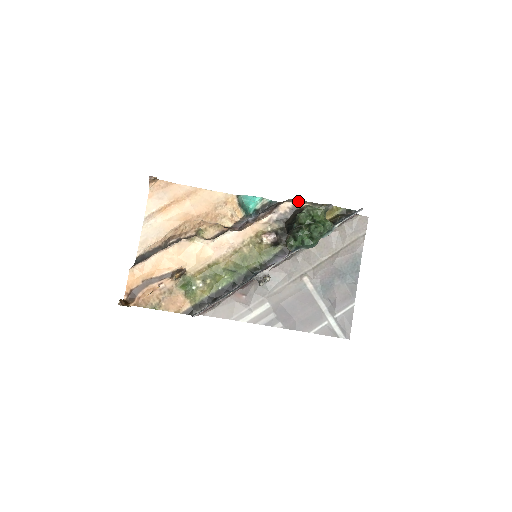
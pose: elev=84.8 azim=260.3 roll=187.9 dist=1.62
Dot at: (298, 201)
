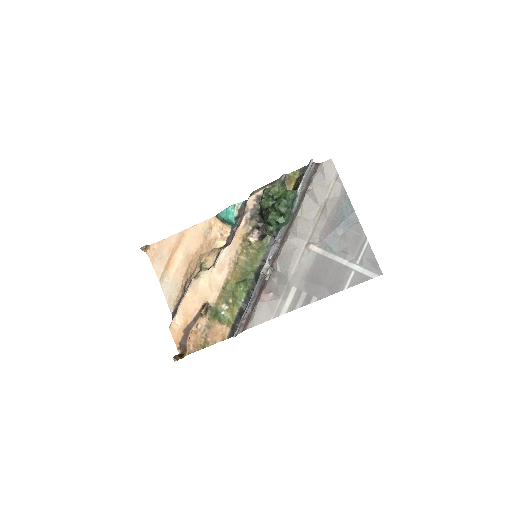
Dot at: (258, 190)
